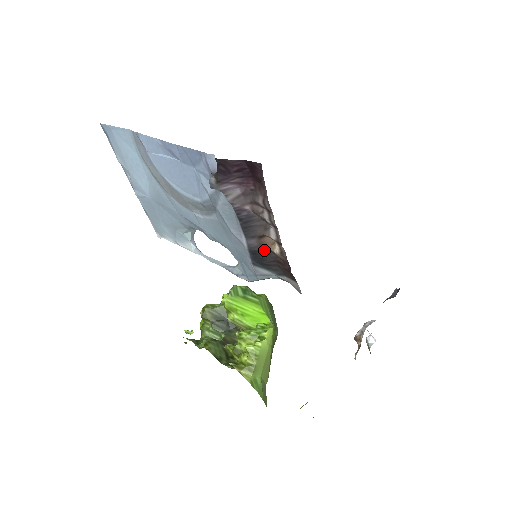
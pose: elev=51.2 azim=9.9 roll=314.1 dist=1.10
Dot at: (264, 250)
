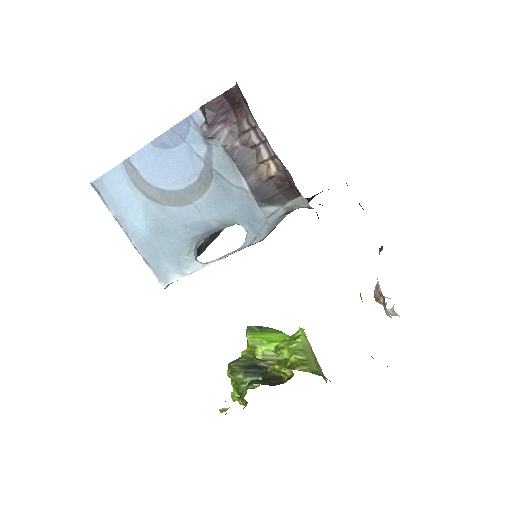
Dot at: (263, 182)
